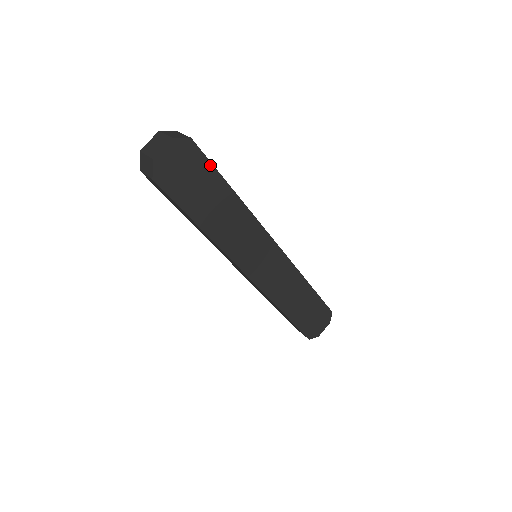
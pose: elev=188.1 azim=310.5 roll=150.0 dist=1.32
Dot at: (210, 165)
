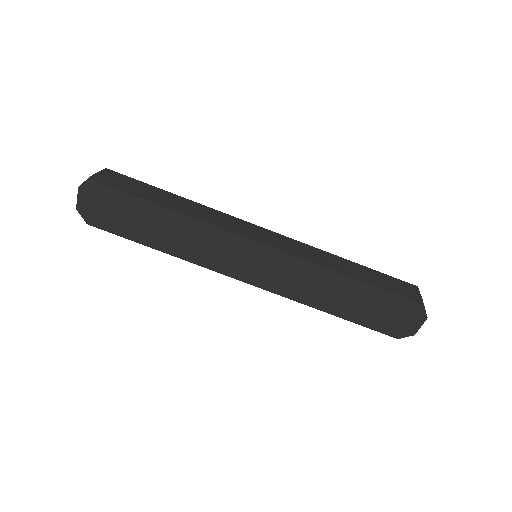
Dot at: (126, 195)
